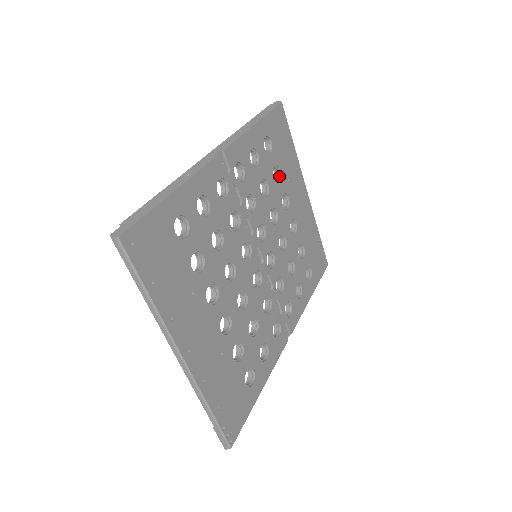
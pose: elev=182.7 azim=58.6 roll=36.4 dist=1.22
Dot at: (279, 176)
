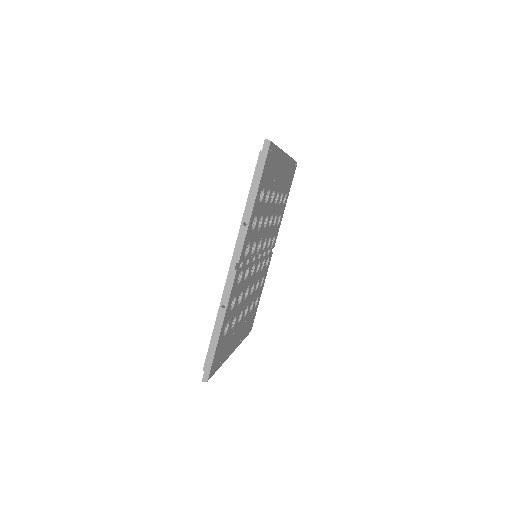
Dot at: (268, 190)
